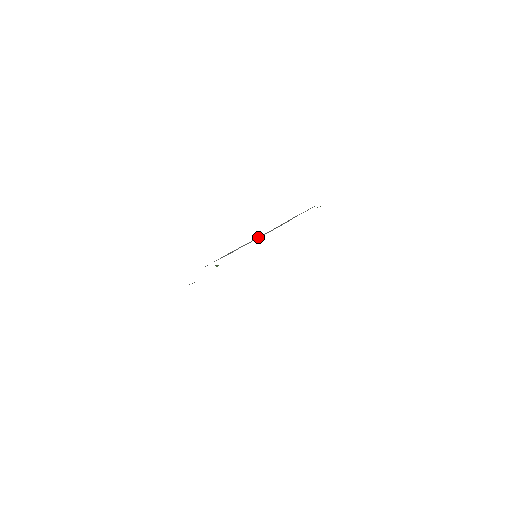
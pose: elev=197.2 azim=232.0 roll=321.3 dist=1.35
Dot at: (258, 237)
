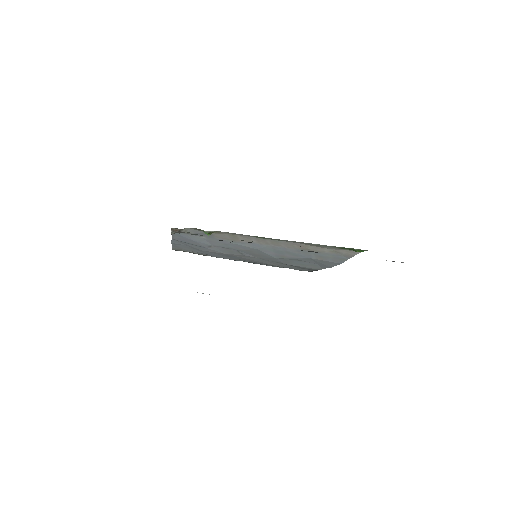
Dot at: (284, 248)
